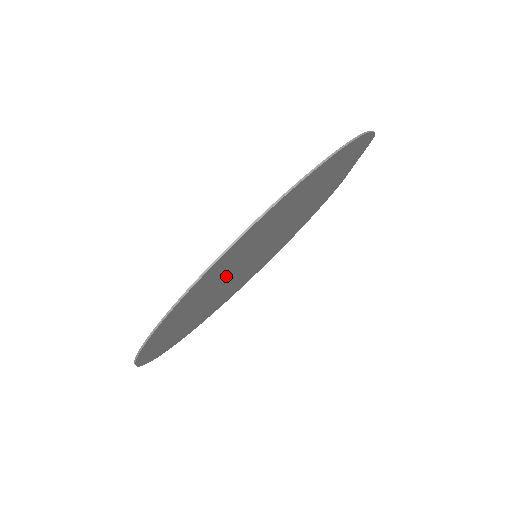
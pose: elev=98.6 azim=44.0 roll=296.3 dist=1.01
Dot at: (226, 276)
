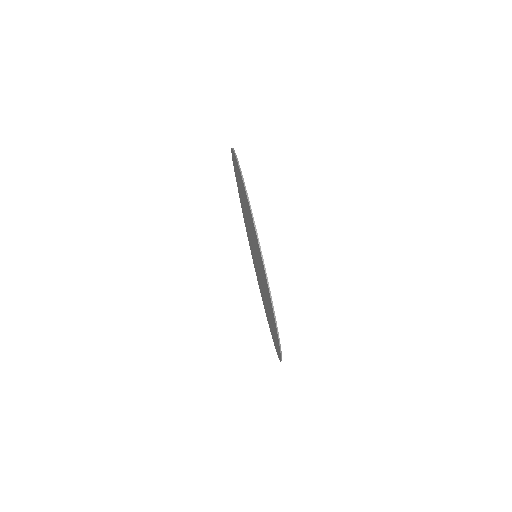
Dot at: occluded
